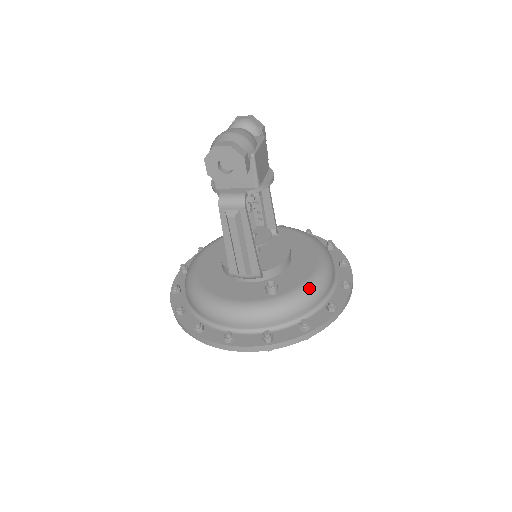
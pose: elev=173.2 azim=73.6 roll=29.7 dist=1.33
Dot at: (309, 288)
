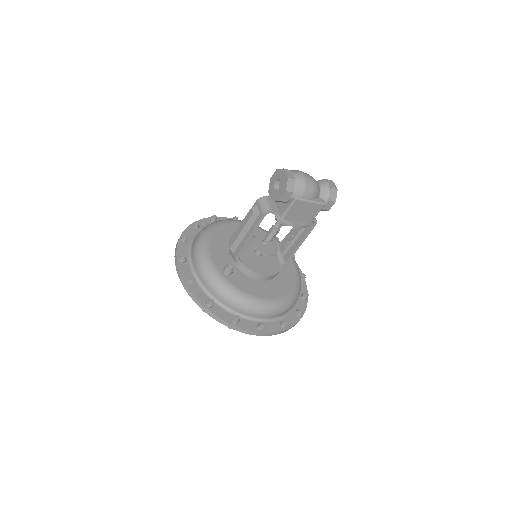
Dot at: (240, 296)
